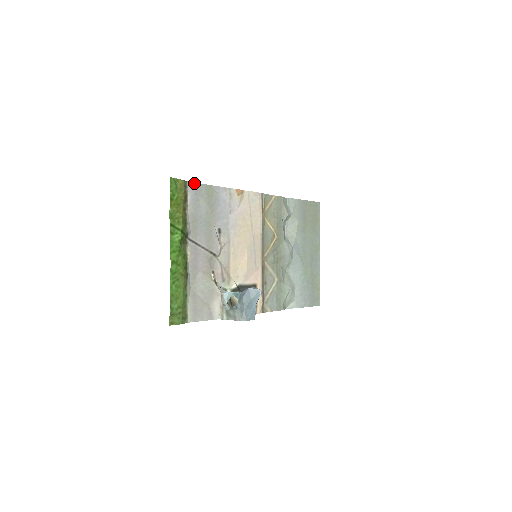
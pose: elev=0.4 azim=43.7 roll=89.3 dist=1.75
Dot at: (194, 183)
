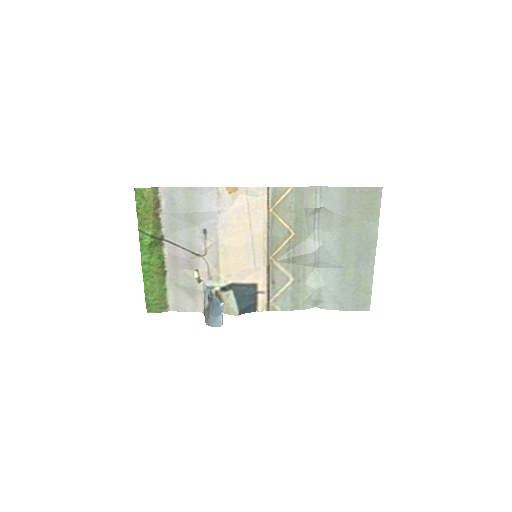
Dot at: (168, 187)
